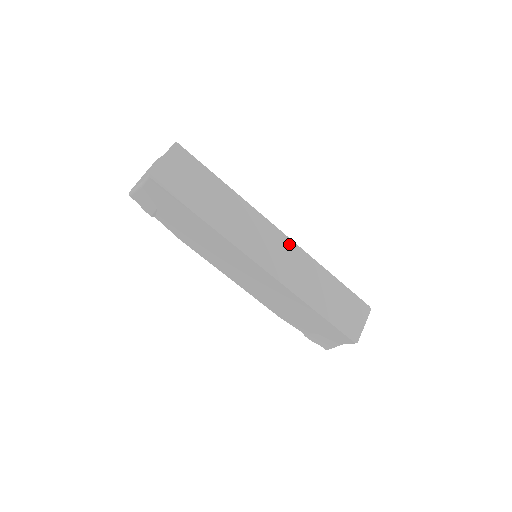
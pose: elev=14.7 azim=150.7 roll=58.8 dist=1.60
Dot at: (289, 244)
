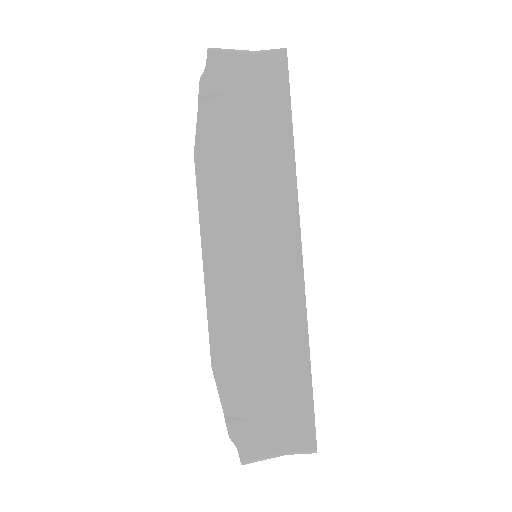
Dot at: occluded
